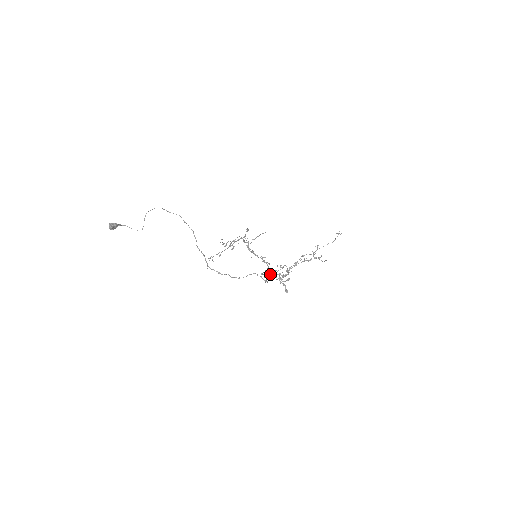
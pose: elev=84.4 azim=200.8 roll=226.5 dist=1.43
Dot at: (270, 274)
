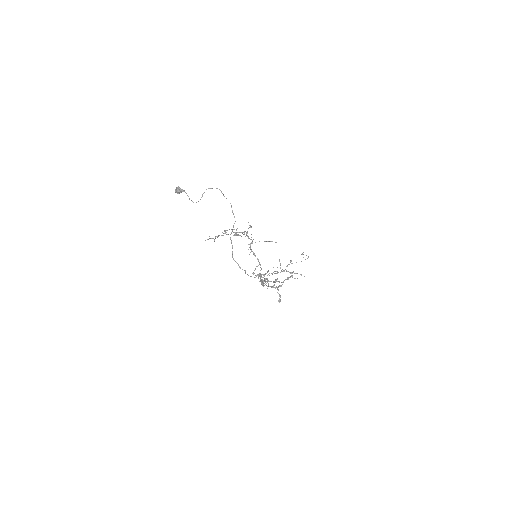
Dot at: occluded
